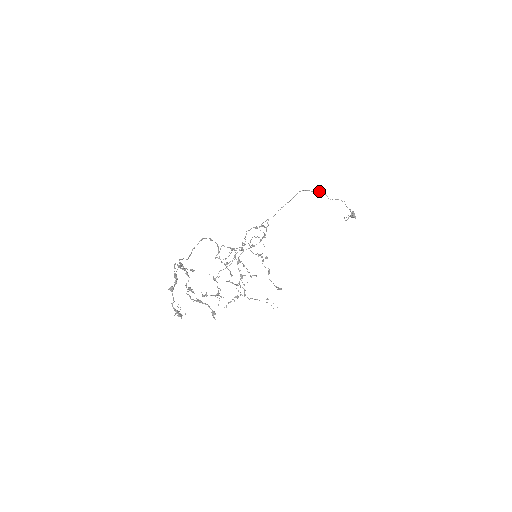
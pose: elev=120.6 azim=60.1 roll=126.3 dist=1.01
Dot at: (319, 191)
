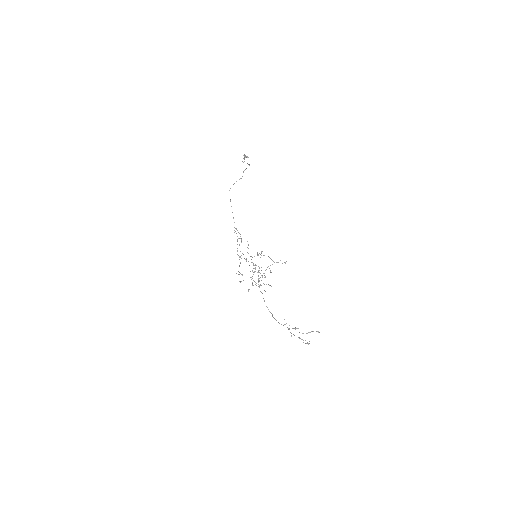
Dot at: occluded
